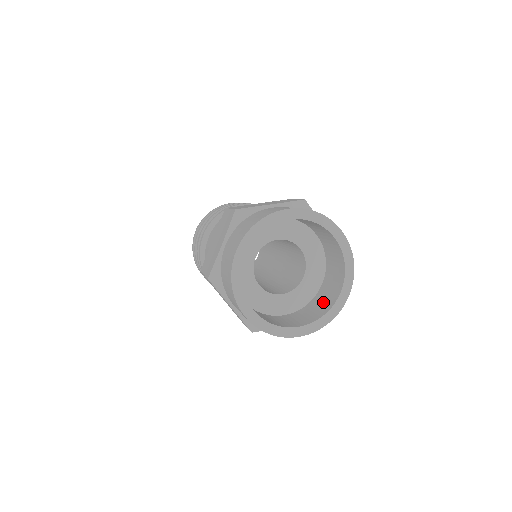
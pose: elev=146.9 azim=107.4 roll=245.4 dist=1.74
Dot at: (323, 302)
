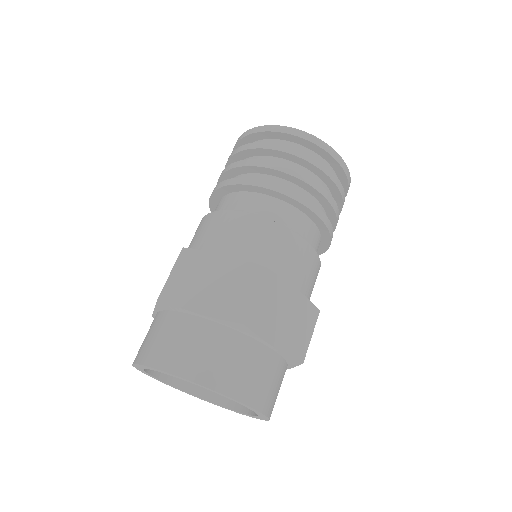
Dot at: occluded
